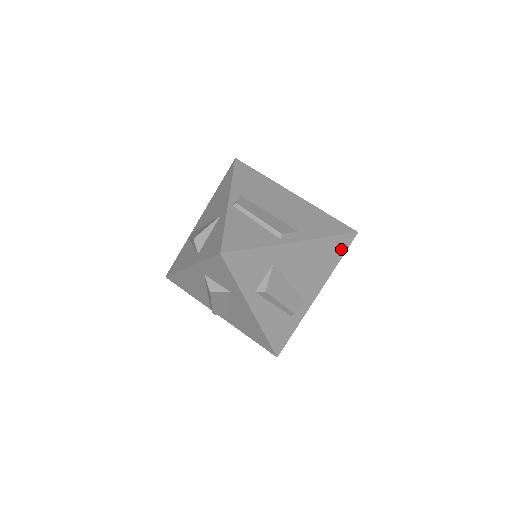
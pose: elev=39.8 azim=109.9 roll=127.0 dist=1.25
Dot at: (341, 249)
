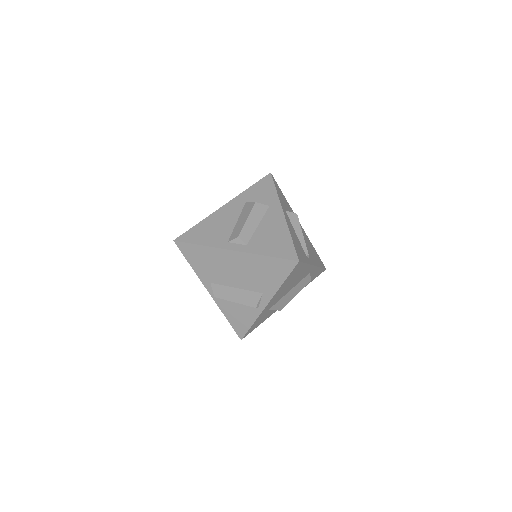
Dot at: (299, 268)
